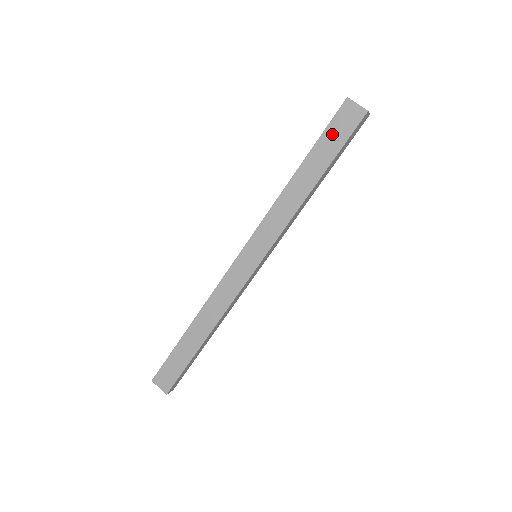
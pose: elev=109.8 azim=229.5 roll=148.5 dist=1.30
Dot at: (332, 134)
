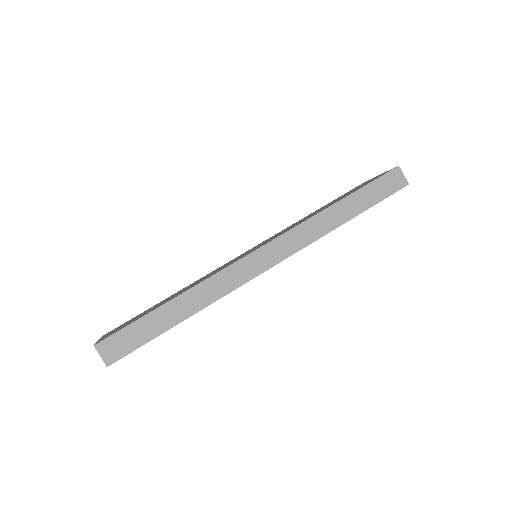
Dot at: (378, 186)
